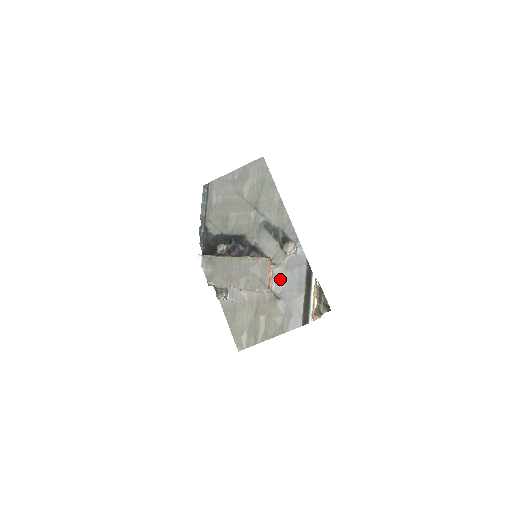
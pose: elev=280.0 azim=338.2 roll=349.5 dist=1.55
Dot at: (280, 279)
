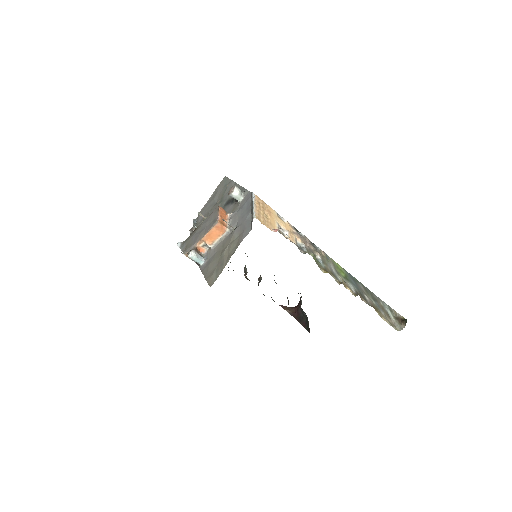
Dot at: (235, 218)
